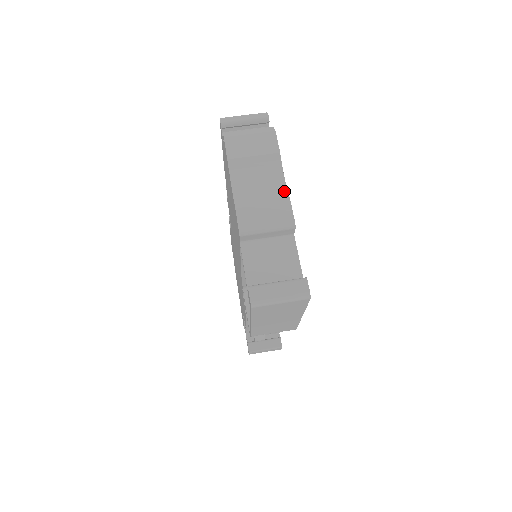
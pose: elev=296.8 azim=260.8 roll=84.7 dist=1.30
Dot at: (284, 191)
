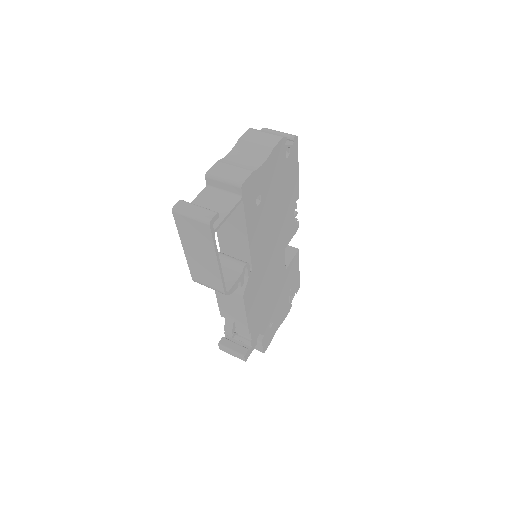
Dot at: (256, 168)
